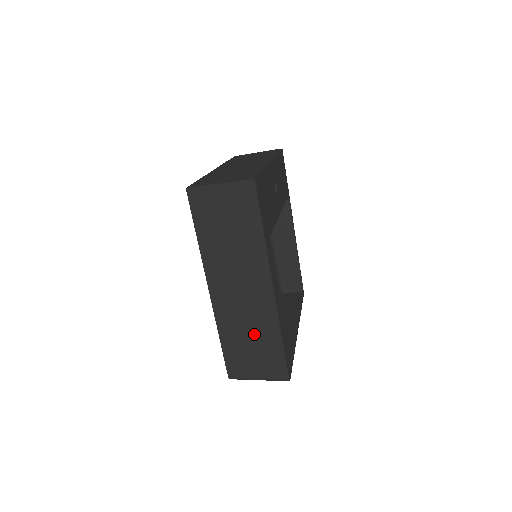
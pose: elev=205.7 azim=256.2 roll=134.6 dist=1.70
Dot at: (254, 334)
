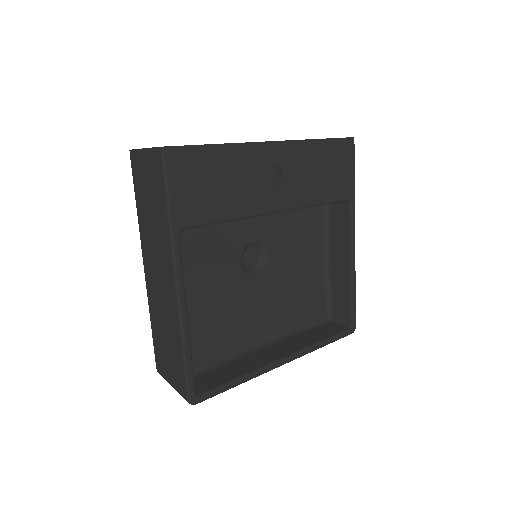
Dot at: (168, 332)
